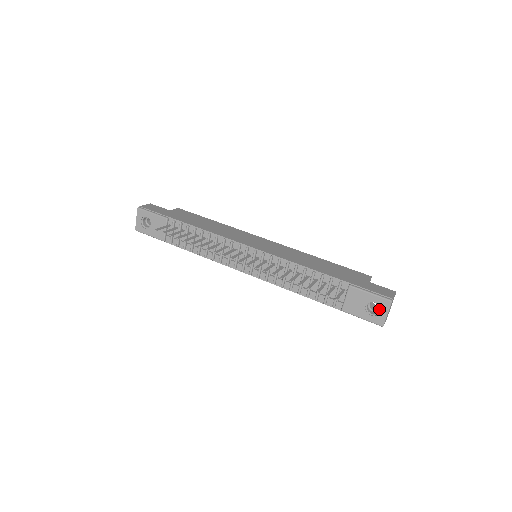
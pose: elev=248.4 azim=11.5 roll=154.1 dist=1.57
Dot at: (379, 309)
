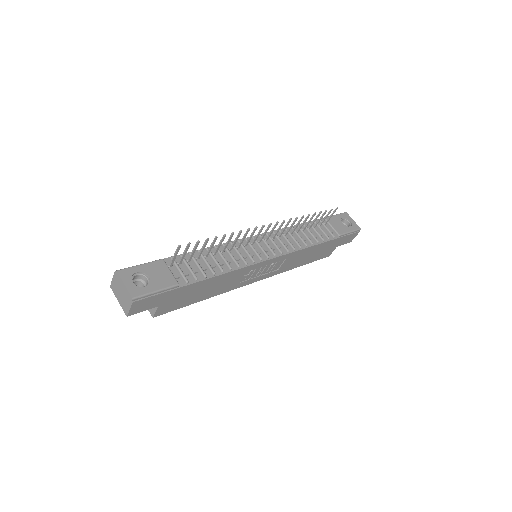
Dot at: (348, 221)
